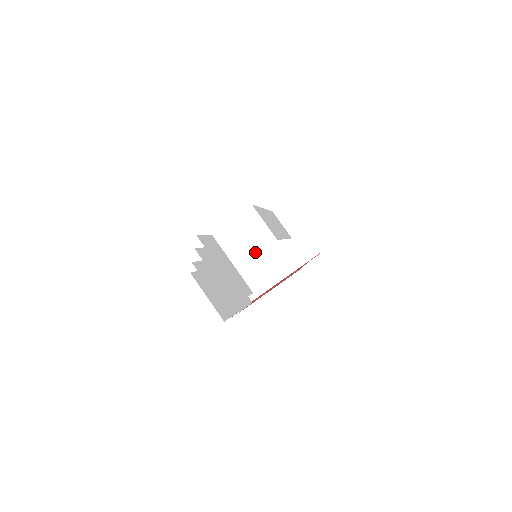
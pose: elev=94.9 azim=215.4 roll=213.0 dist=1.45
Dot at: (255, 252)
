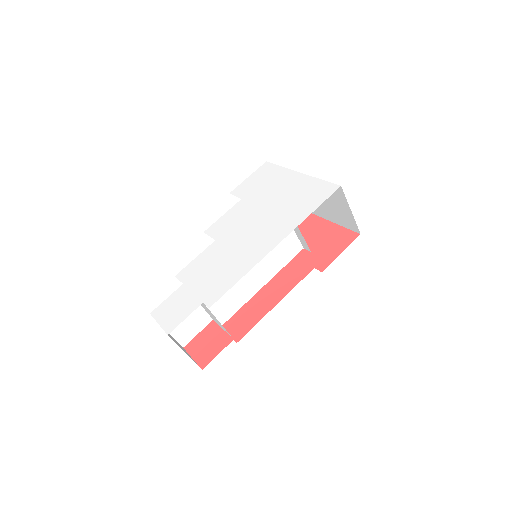
Dot at: (210, 314)
